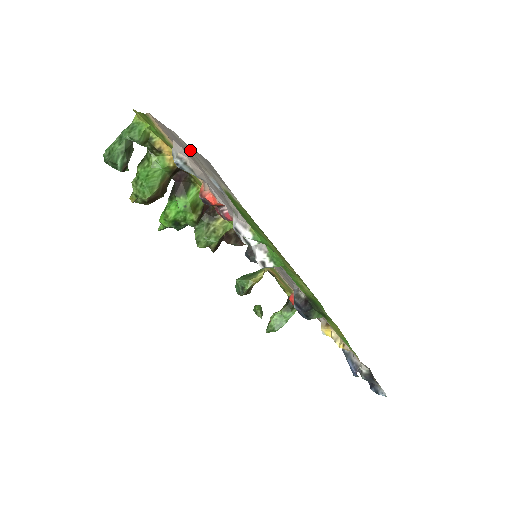
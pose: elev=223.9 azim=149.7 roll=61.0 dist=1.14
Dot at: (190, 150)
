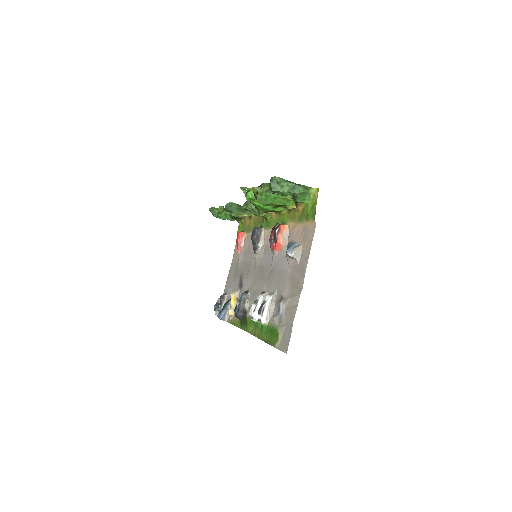
Dot at: (294, 305)
